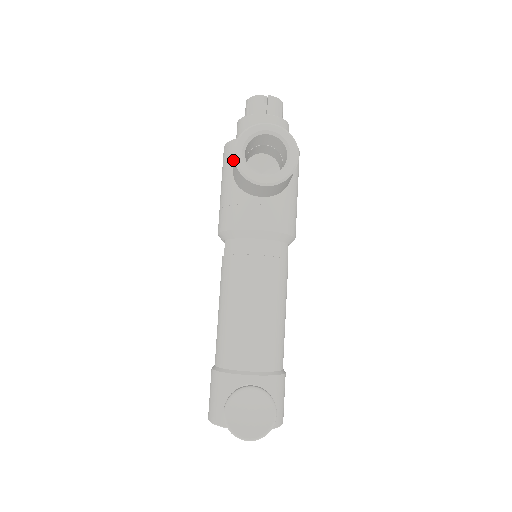
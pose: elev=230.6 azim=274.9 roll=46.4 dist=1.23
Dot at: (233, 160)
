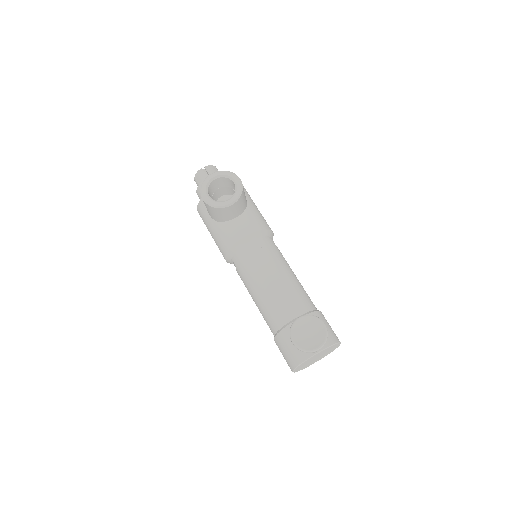
Dot at: (205, 204)
